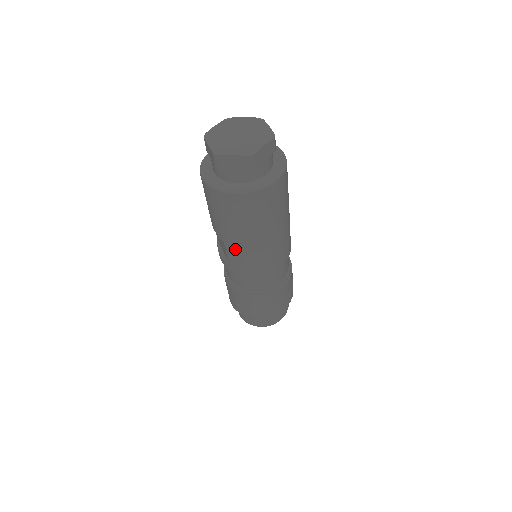
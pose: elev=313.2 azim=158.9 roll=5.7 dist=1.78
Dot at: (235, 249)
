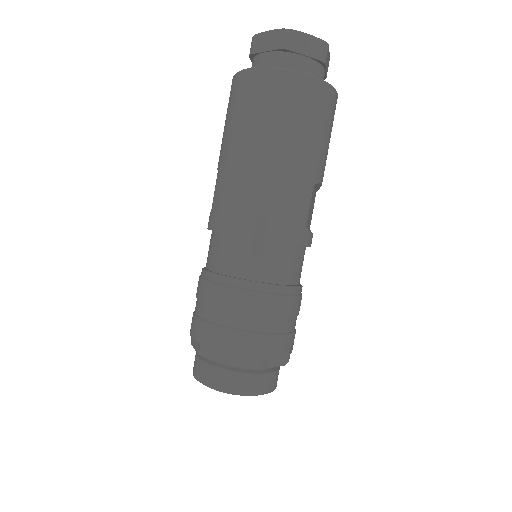
Dot at: (223, 175)
